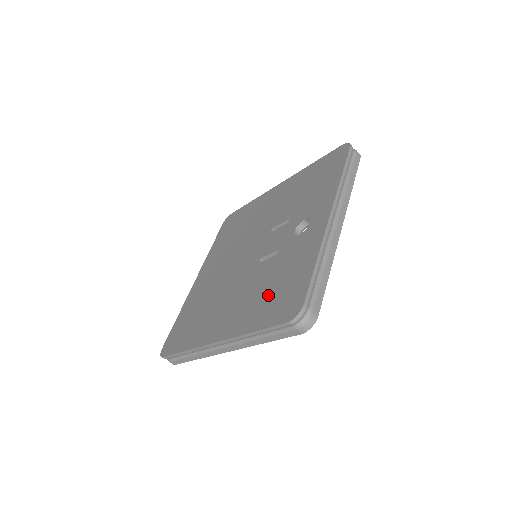
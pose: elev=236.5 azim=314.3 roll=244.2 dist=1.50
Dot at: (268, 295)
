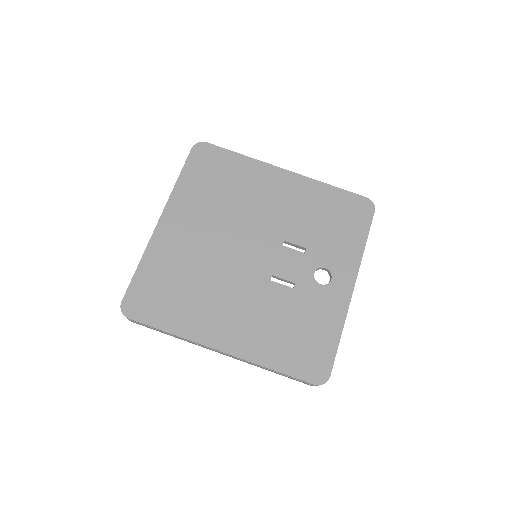
Dot at: (289, 337)
